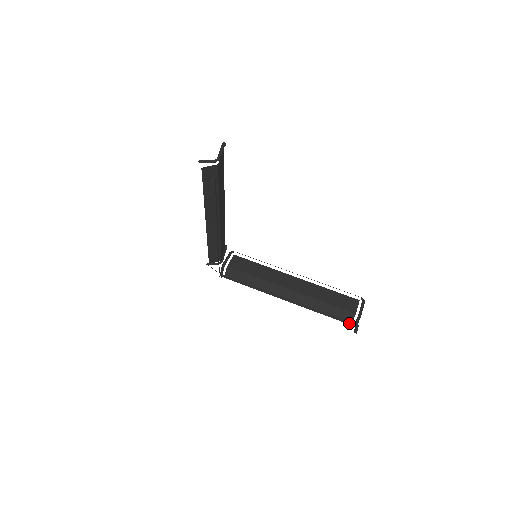
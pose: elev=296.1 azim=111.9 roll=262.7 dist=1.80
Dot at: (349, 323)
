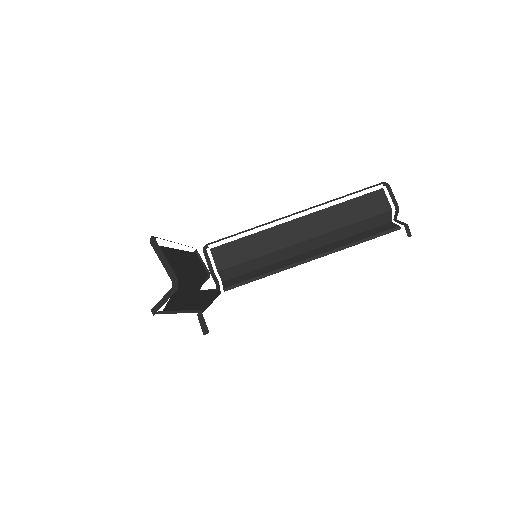
Dot at: (396, 230)
